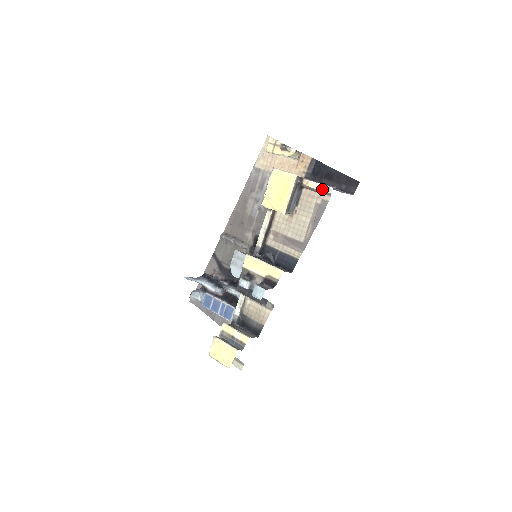
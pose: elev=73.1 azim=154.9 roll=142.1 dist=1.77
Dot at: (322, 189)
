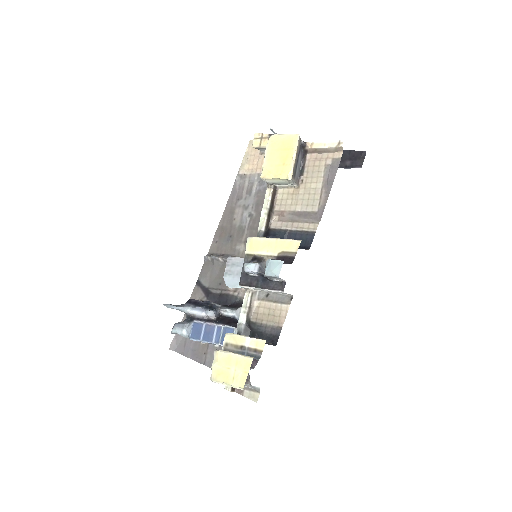
Dot at: (331, 145)
